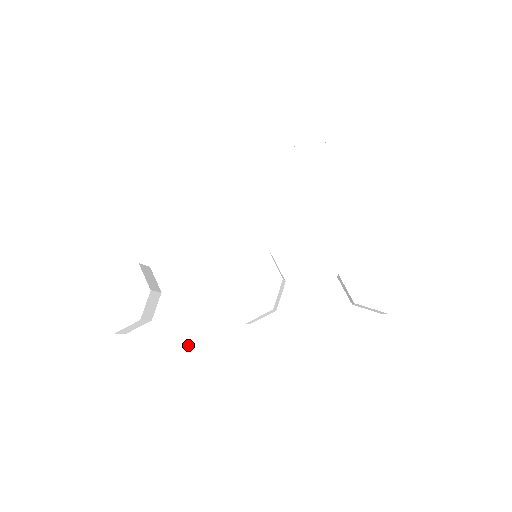
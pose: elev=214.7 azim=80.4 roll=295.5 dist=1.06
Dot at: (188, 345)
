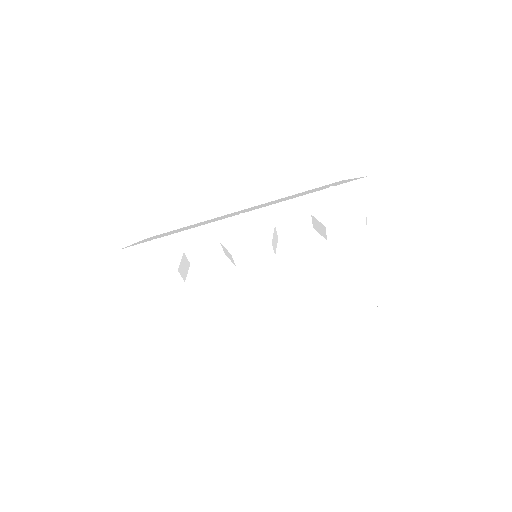
Dot at: (214, 291)
